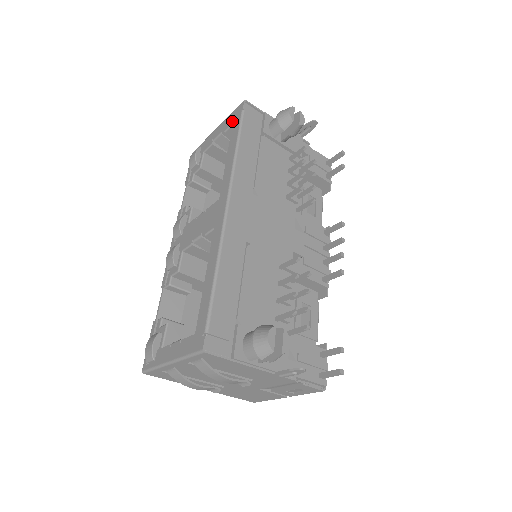
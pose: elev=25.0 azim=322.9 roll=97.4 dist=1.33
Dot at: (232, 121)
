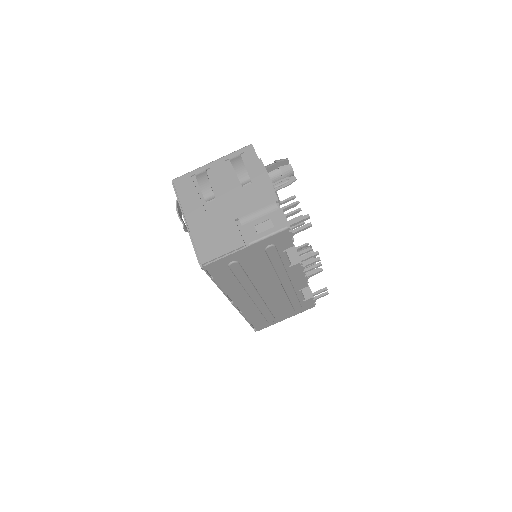
Dot at: occluded
